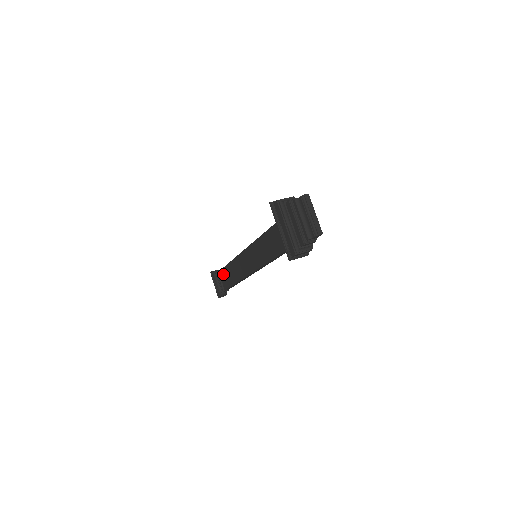
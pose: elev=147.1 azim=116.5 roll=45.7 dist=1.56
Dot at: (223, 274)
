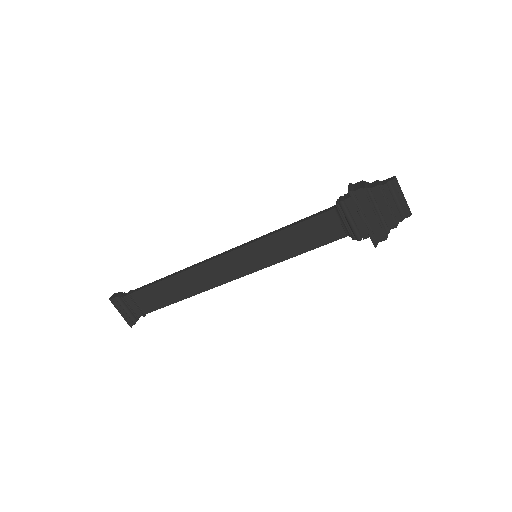
Dot at: (146, 294)
